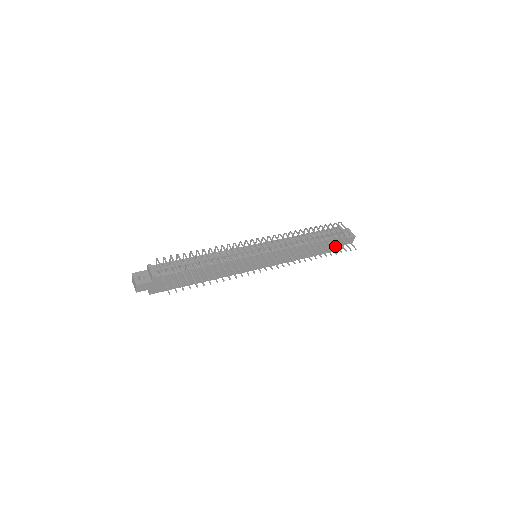
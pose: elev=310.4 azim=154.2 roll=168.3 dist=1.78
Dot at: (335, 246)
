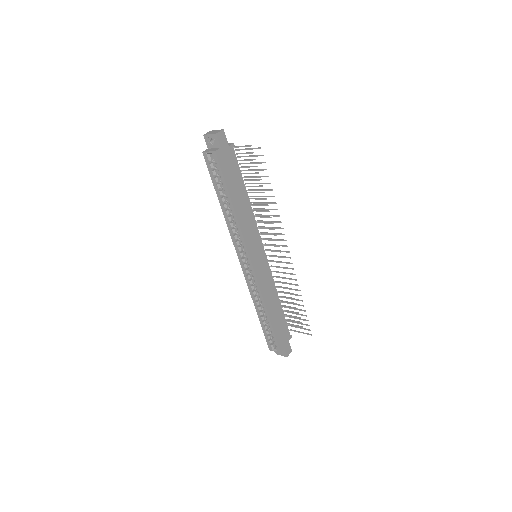
Dot at: (282, 339)
